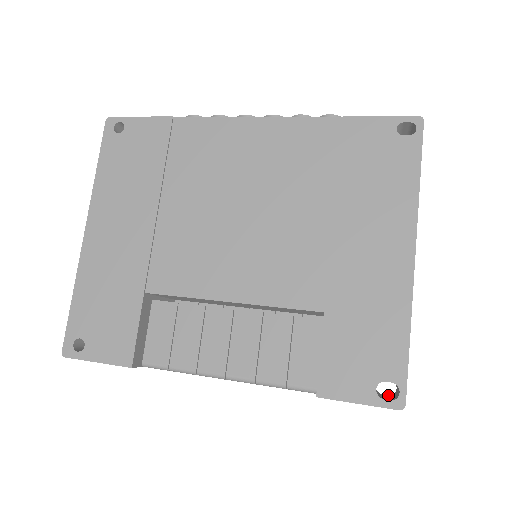
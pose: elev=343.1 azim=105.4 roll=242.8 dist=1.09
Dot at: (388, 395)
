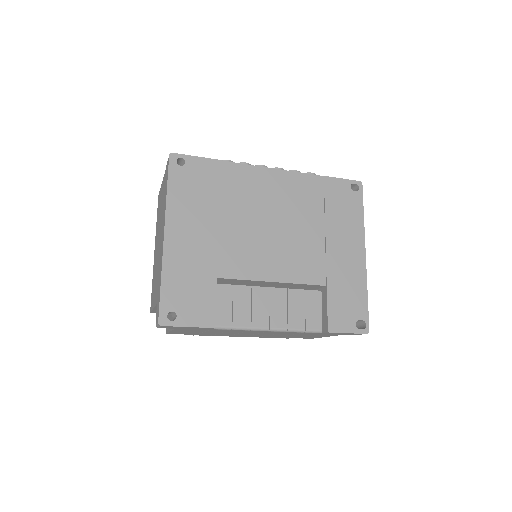
Dot at: occluded
